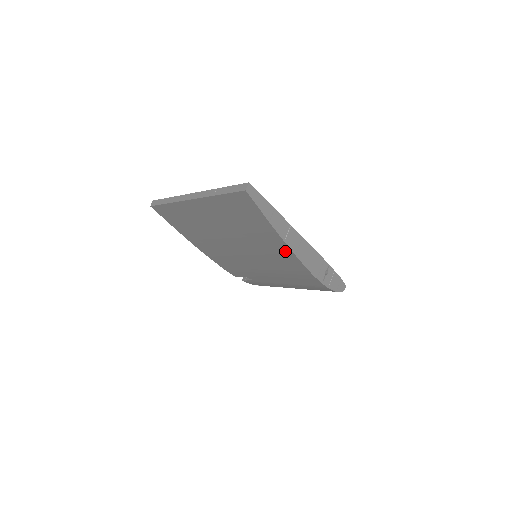
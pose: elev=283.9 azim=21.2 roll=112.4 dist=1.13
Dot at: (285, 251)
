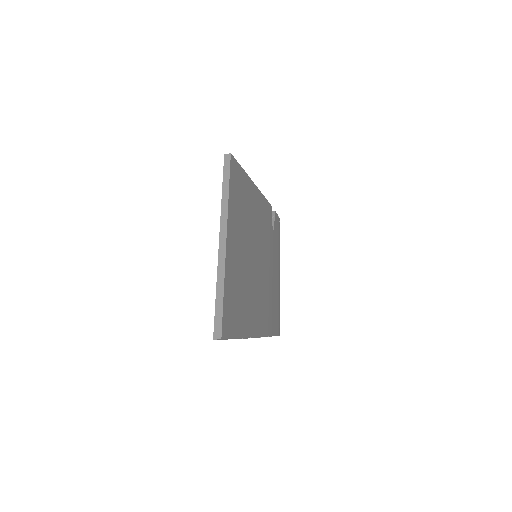
Dot at: occluded
